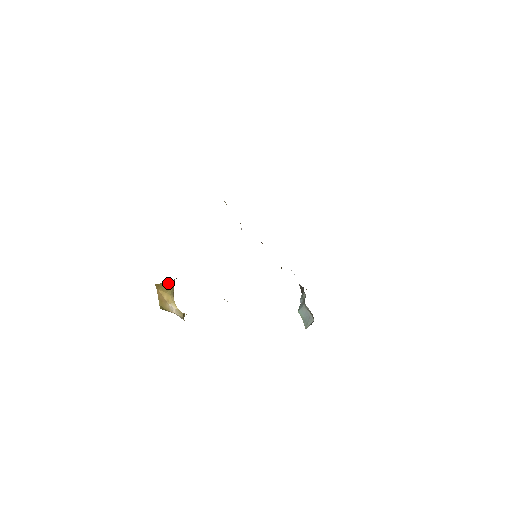
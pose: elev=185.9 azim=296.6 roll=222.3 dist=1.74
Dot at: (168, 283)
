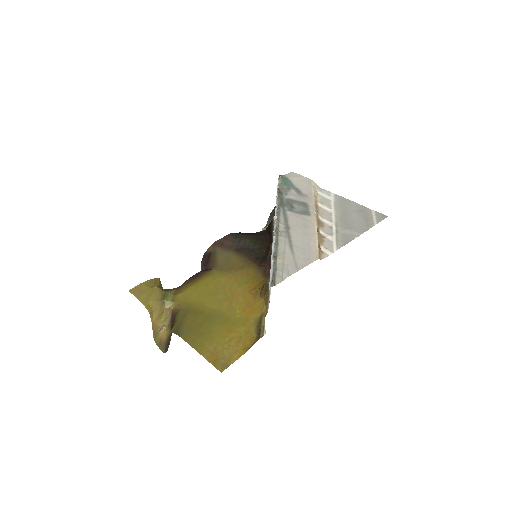
Dot at: (163, 310)
